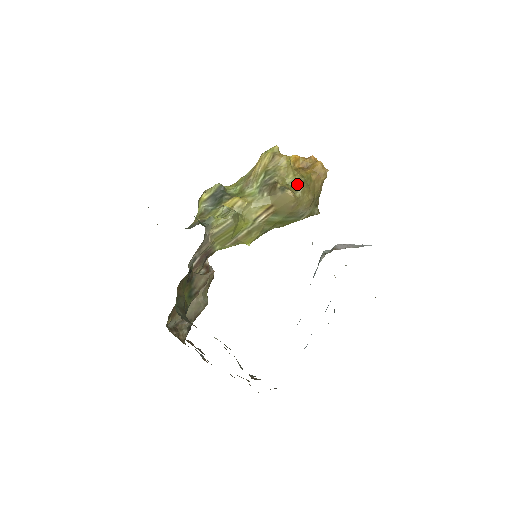
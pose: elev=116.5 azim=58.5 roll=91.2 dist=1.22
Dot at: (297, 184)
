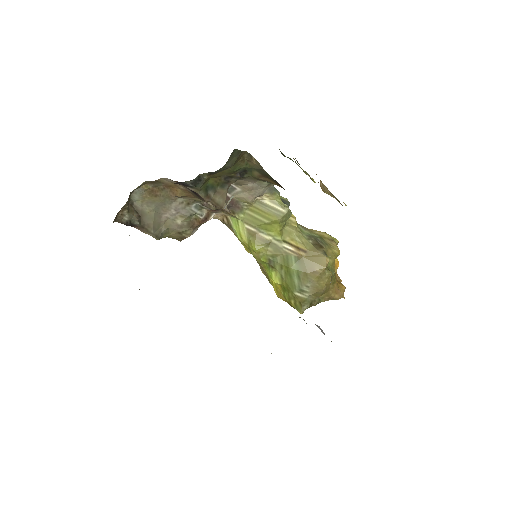
Dot at: (329, 269)
